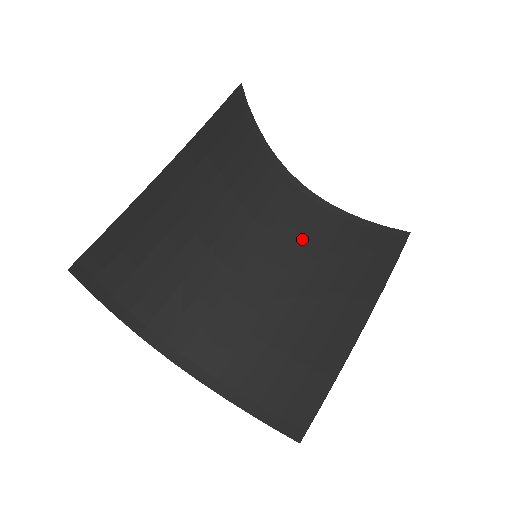
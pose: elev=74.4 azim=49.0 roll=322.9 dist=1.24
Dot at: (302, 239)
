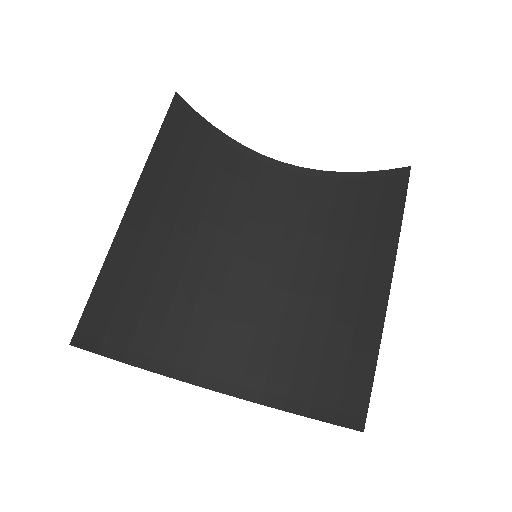
Dot at: (301, 219)
